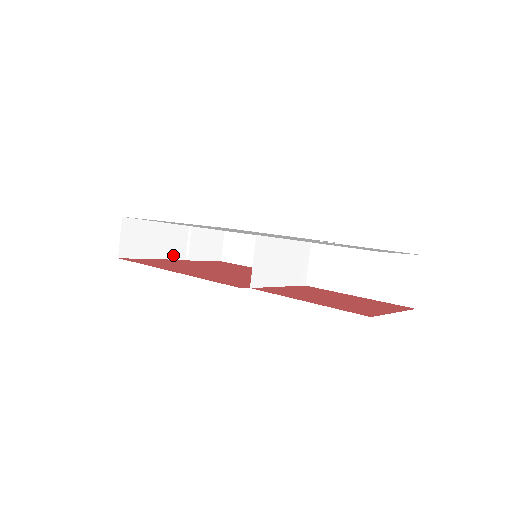
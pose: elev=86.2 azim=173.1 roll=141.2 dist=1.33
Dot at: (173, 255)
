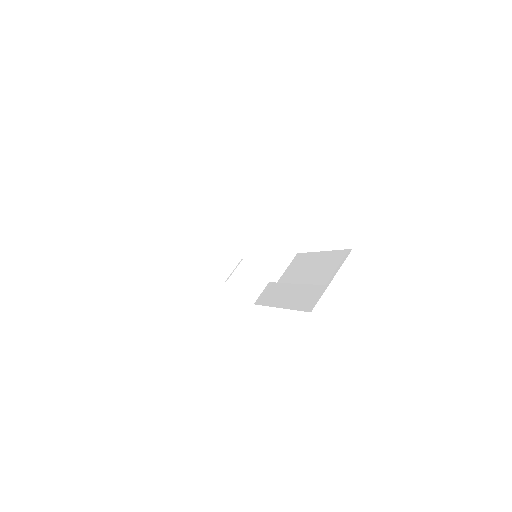
Dot at: (217, 271)
